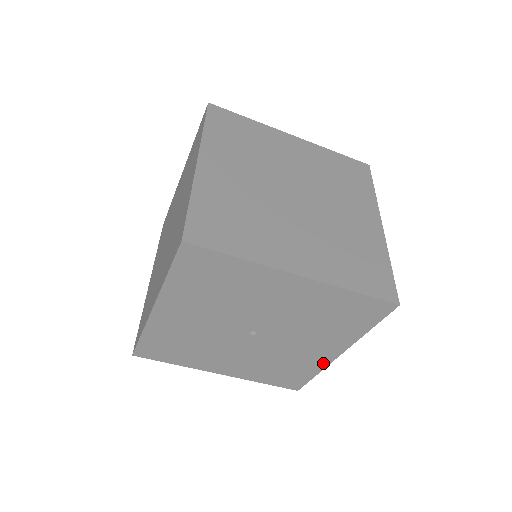
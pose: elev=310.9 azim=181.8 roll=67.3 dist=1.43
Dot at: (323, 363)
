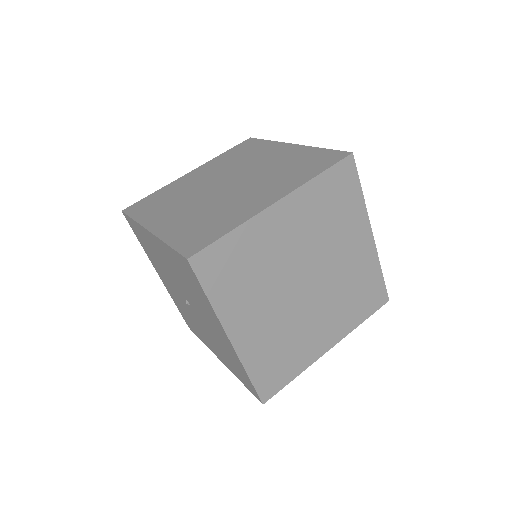
Dot at: (235, 354)
